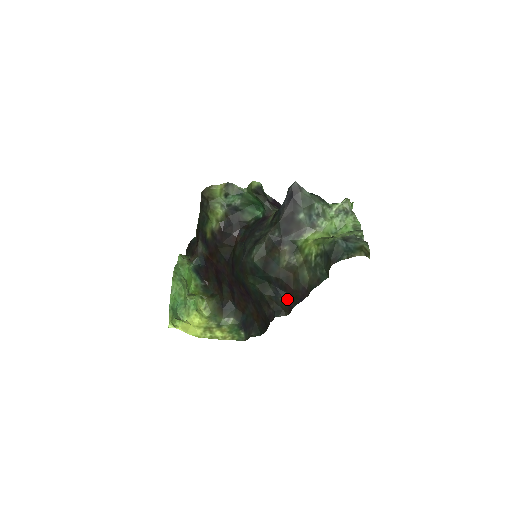
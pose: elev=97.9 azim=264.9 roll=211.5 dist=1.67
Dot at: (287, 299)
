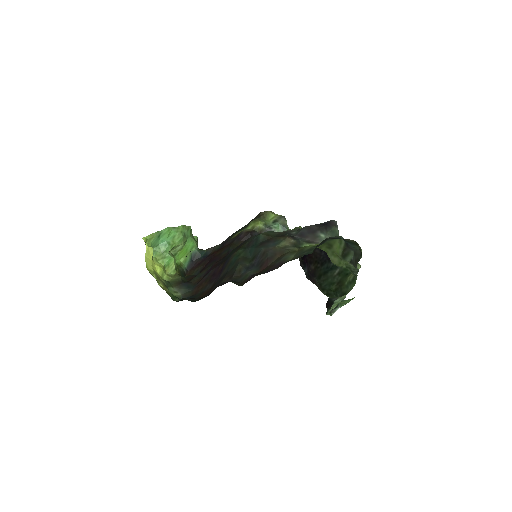
Dot at: (254, 274)
